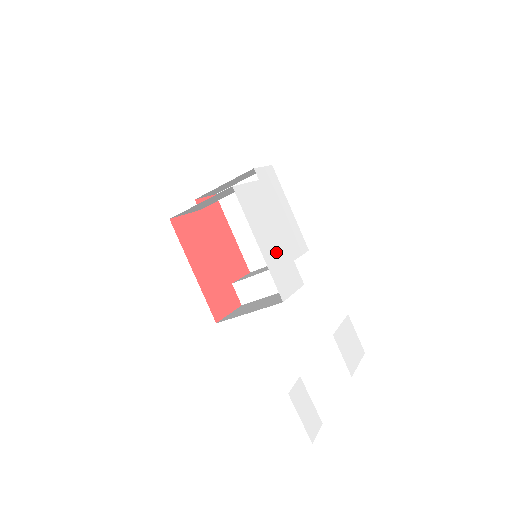
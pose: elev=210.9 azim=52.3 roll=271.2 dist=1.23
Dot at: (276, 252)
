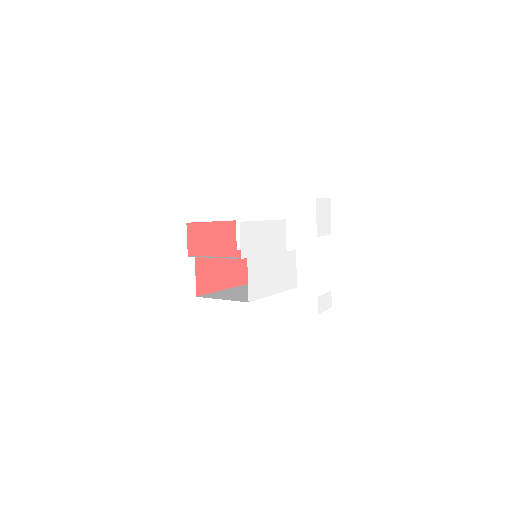
Dot at: (280, 273)
